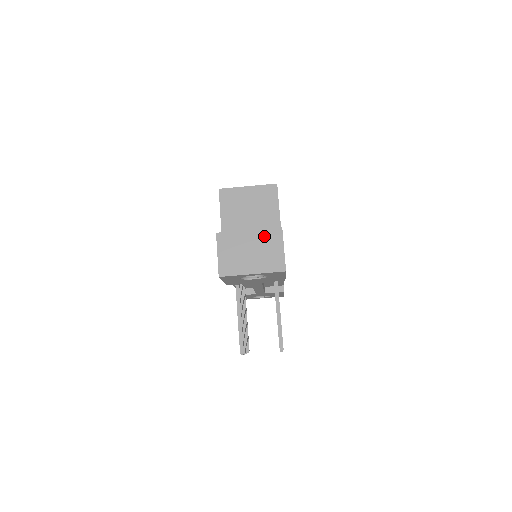
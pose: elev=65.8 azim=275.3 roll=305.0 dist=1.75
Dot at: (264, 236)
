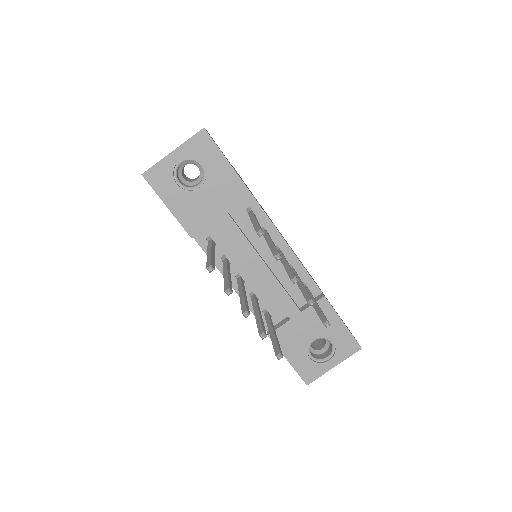
Dot at: occluded
